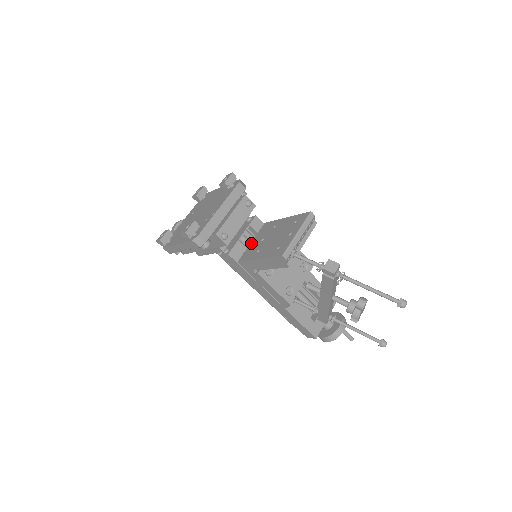
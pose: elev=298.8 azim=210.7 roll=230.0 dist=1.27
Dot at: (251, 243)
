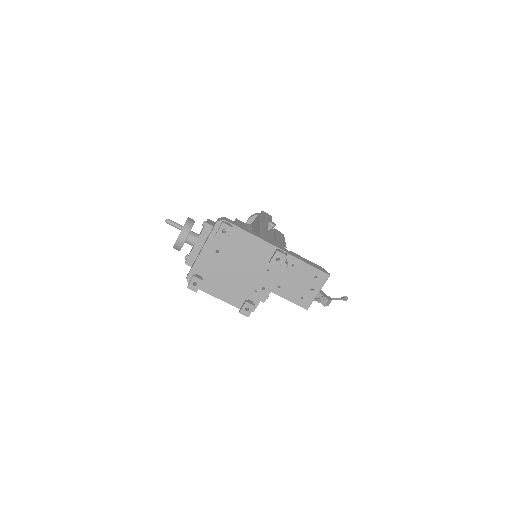
Dot at: occluded
